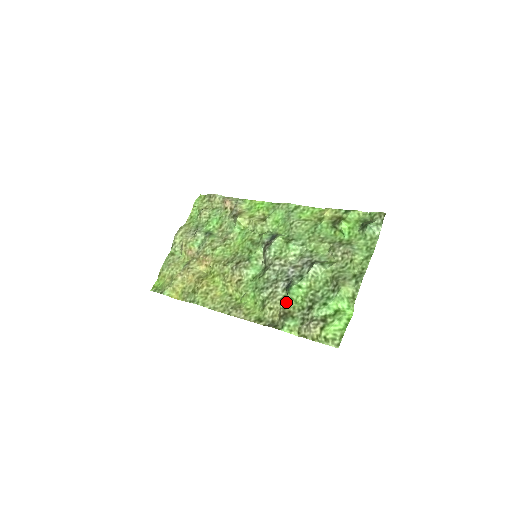
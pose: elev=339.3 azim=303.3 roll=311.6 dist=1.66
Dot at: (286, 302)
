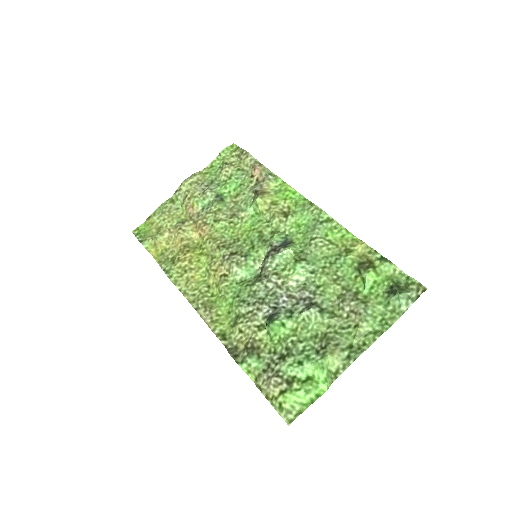
Dot at: (260, 333)
